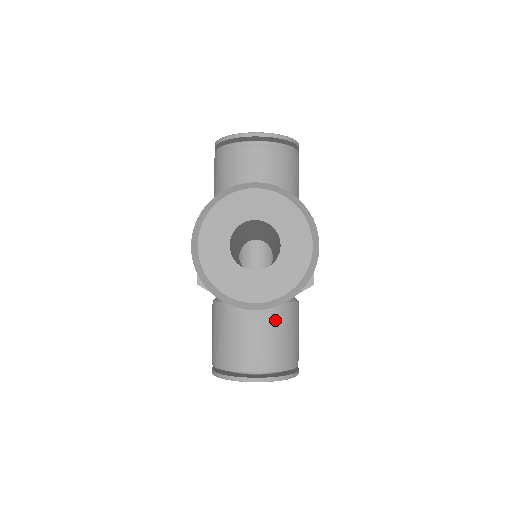
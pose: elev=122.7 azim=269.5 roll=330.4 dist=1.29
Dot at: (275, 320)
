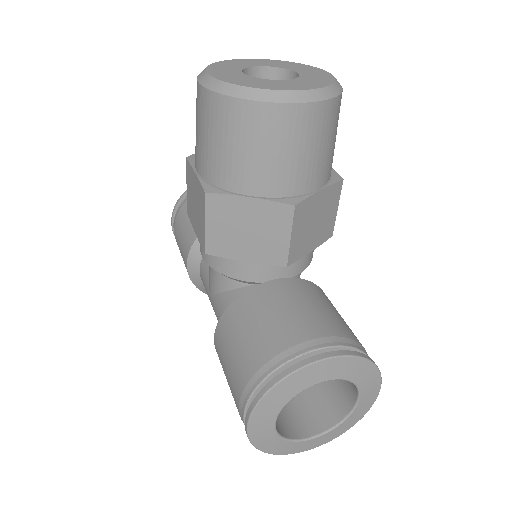
Dot at: (313, 294)
